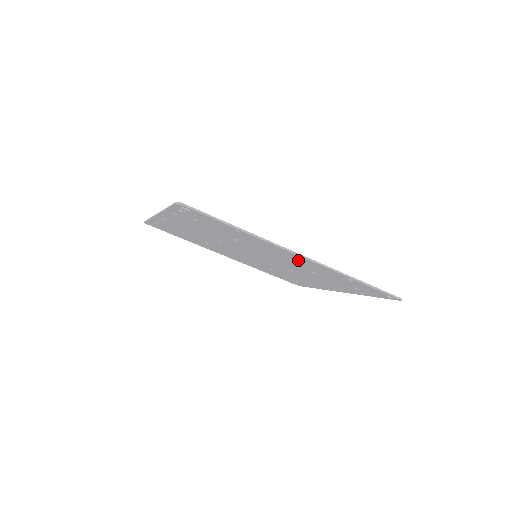
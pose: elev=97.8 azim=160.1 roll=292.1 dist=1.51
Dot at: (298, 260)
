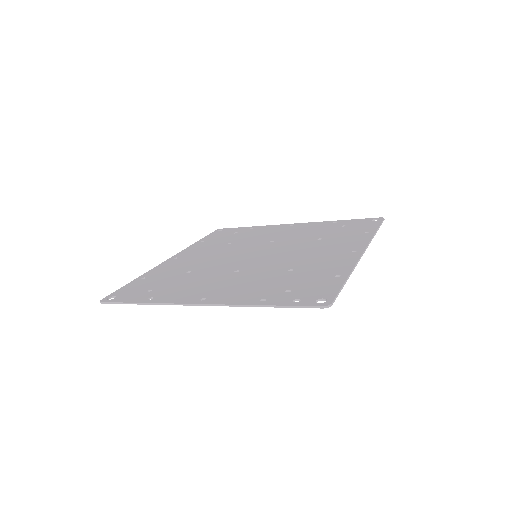
Dot at: occluded
